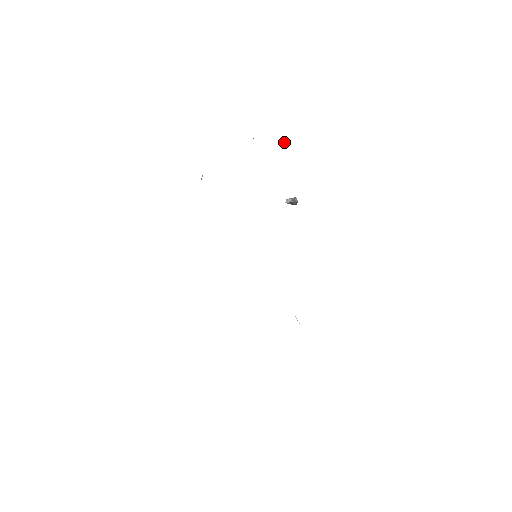
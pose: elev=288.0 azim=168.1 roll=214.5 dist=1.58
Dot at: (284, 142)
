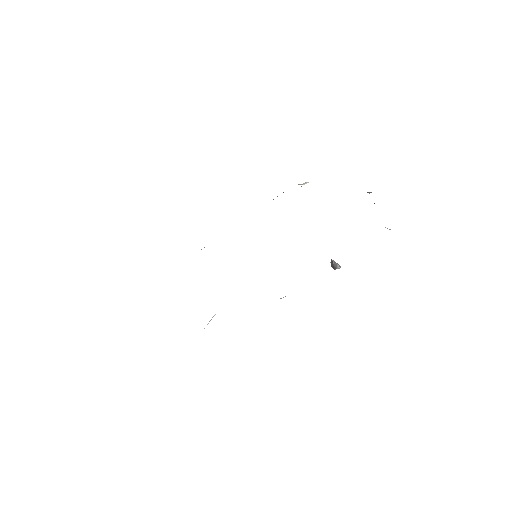
Dot at: occluded
